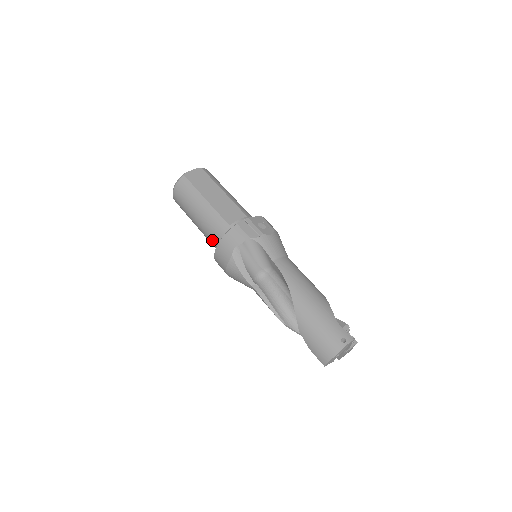
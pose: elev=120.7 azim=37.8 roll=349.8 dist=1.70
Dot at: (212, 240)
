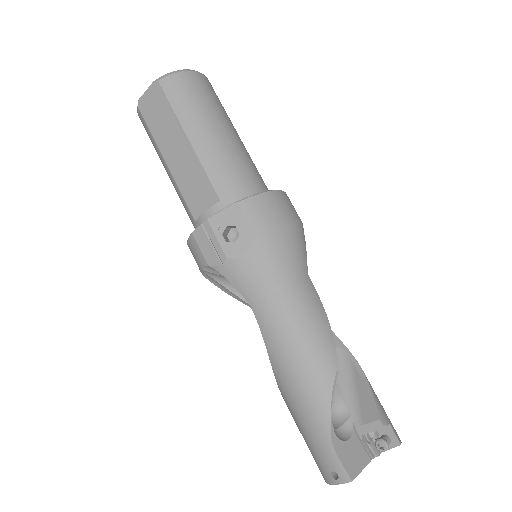
Dot at: occluded
